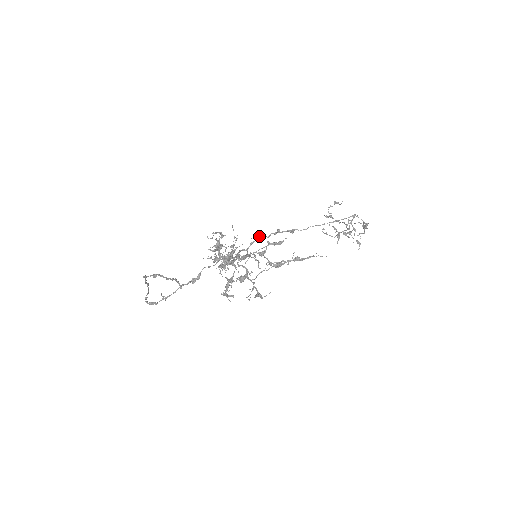
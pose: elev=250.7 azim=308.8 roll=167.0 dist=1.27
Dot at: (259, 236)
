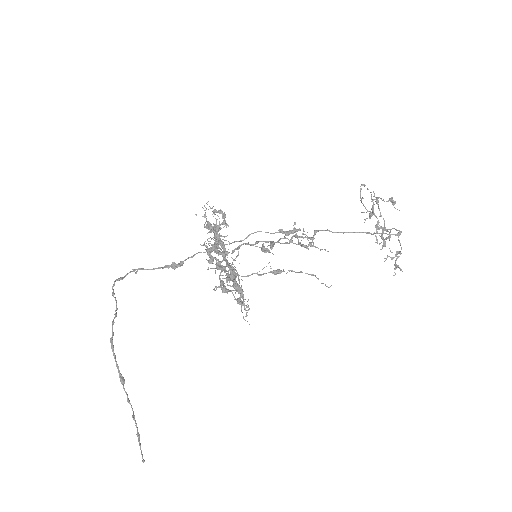
Dot at: occluded
